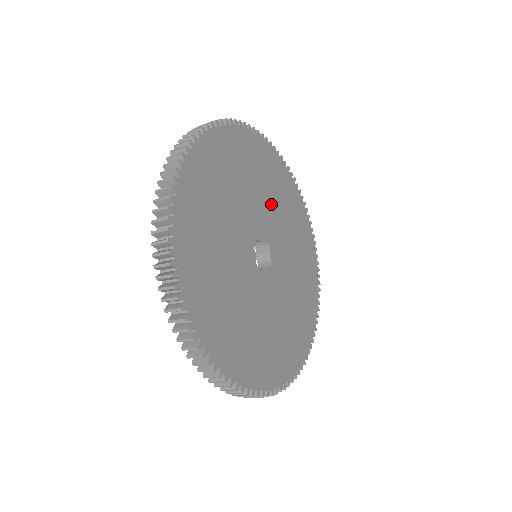
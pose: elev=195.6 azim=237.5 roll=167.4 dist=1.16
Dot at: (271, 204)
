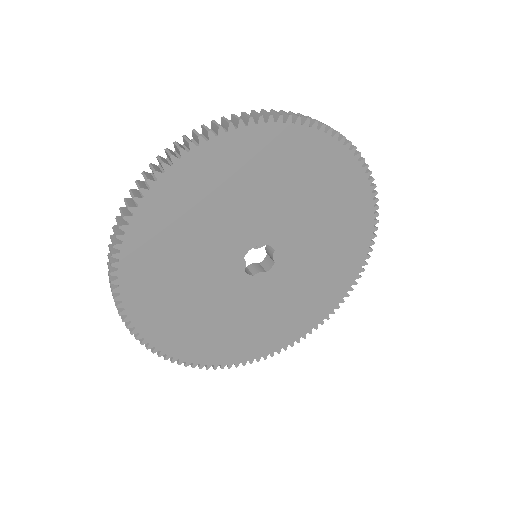
Dot at: (288, 202)
